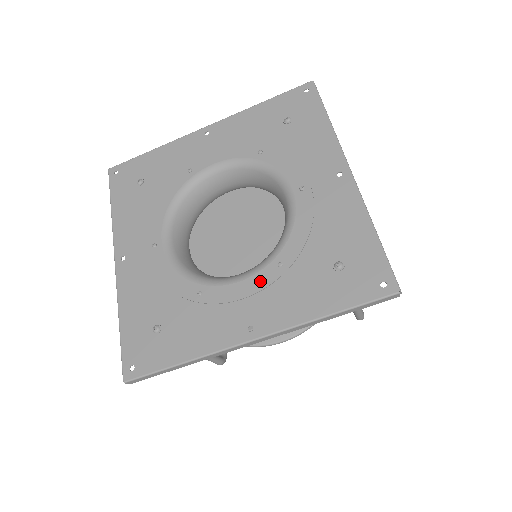
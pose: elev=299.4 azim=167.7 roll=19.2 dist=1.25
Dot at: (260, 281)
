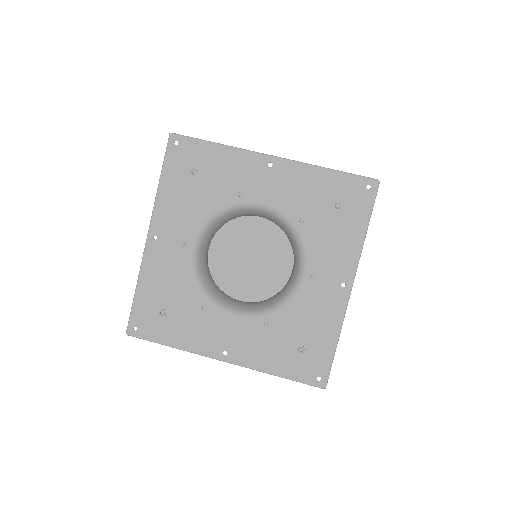
Dot at: (247, 327)
